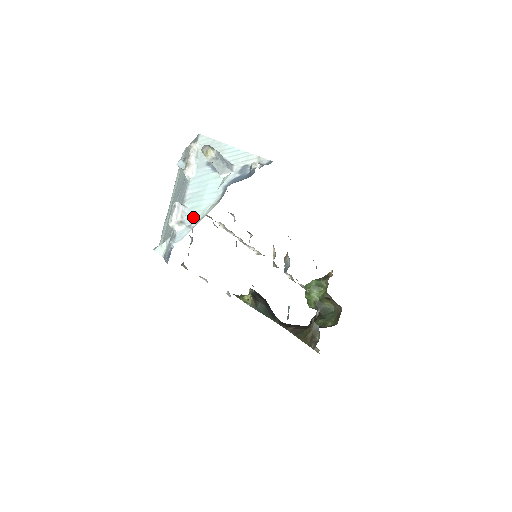
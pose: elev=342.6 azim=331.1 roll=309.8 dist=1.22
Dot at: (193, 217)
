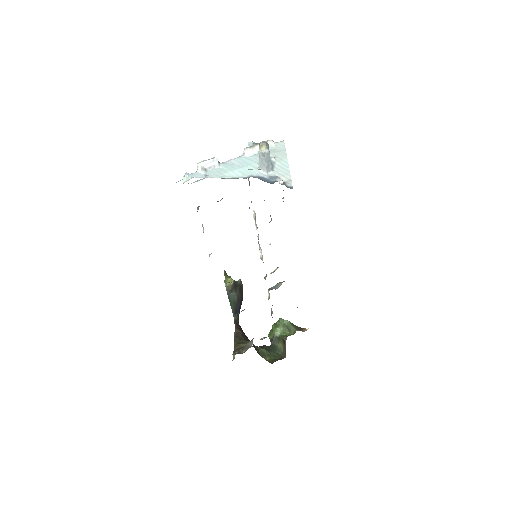
Dot at: (215, 173)
